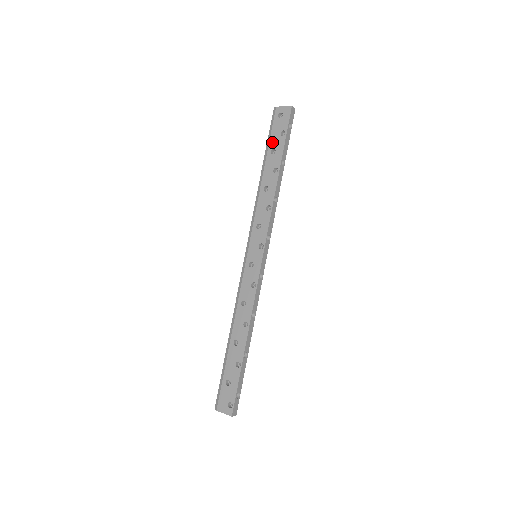
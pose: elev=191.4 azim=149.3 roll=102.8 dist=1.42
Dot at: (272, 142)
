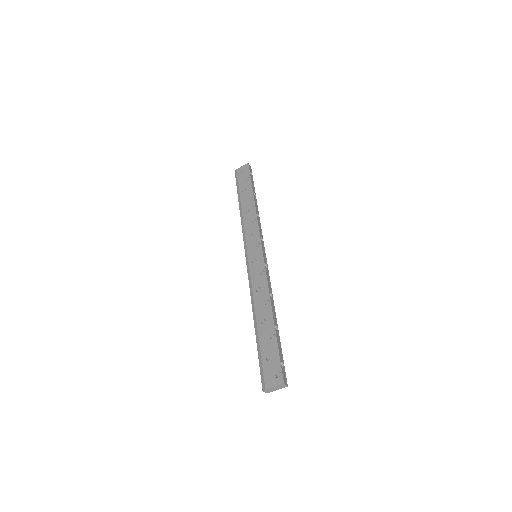
Dot at: (241, 186)
